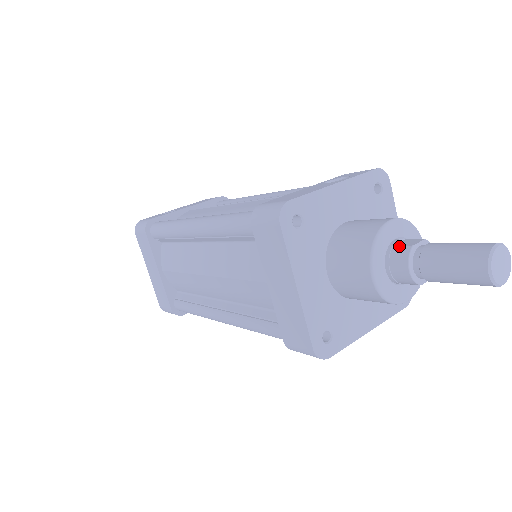
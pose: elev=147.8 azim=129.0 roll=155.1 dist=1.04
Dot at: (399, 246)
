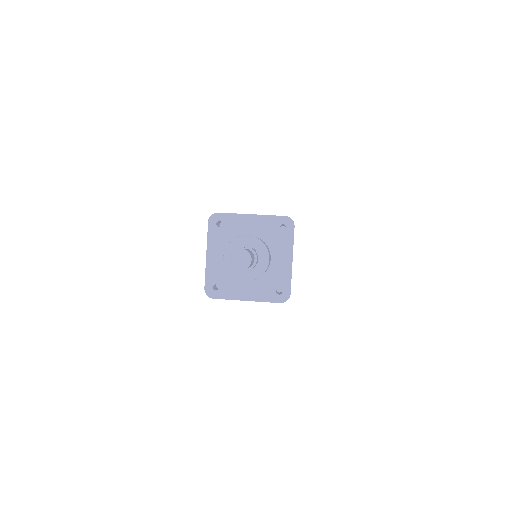
Dot at: occluded
